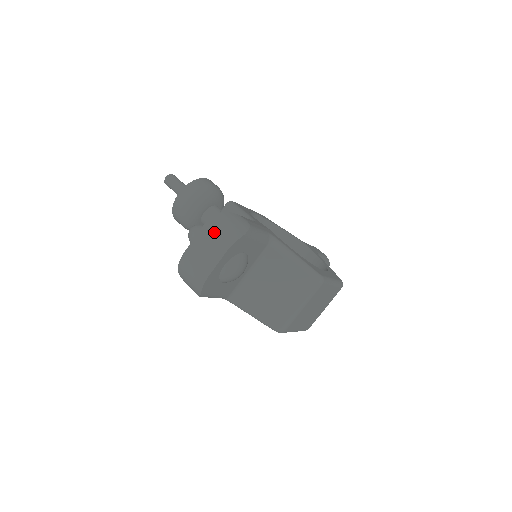
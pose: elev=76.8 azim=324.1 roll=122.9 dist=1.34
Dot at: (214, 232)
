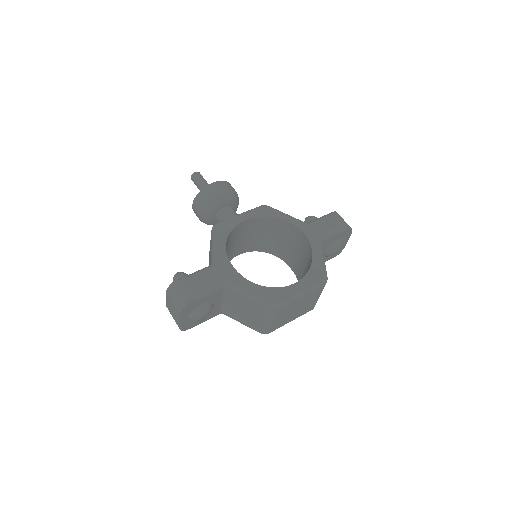
Dot at: (171, 299)
